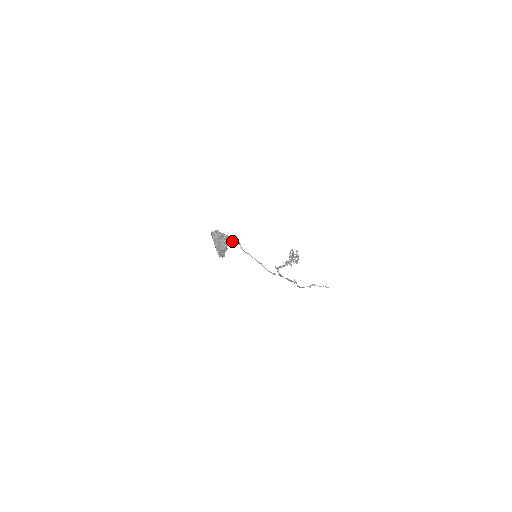
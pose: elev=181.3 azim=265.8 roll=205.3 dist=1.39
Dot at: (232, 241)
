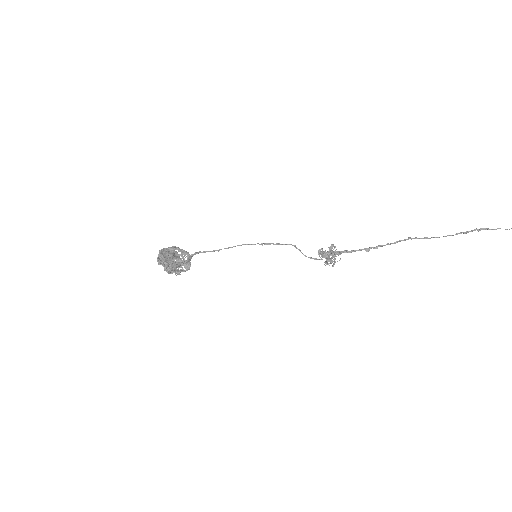
Dot at: (187, 261)
